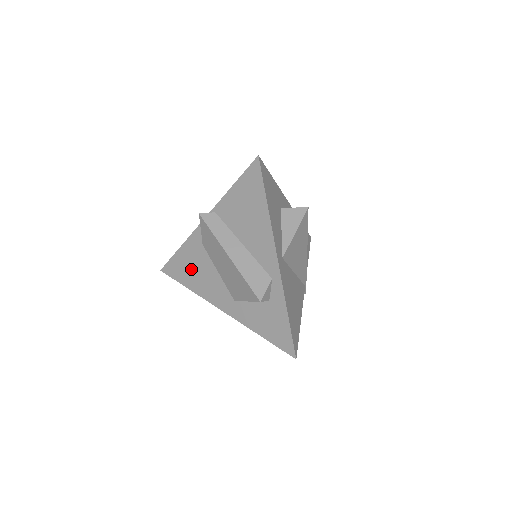
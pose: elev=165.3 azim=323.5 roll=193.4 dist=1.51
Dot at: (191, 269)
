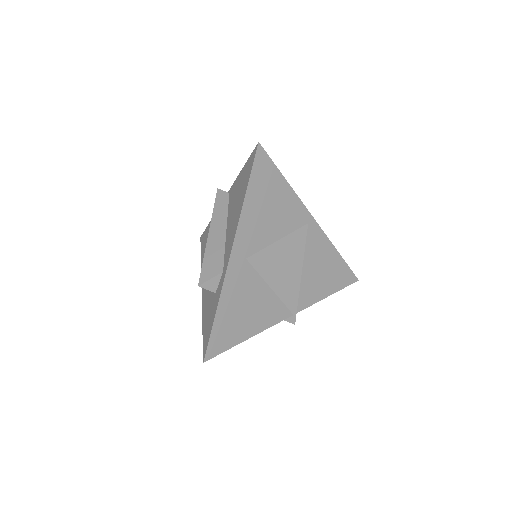
Dot at: occluded
